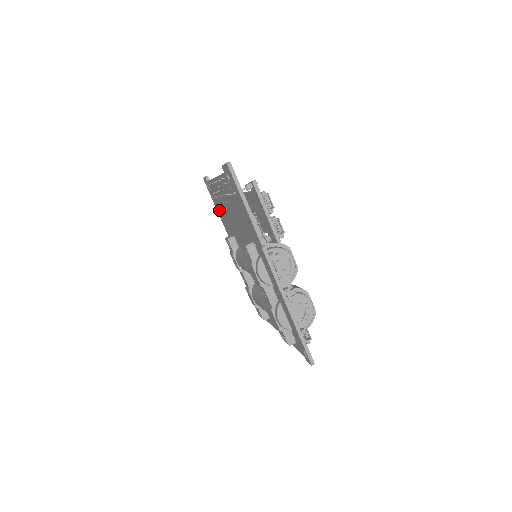
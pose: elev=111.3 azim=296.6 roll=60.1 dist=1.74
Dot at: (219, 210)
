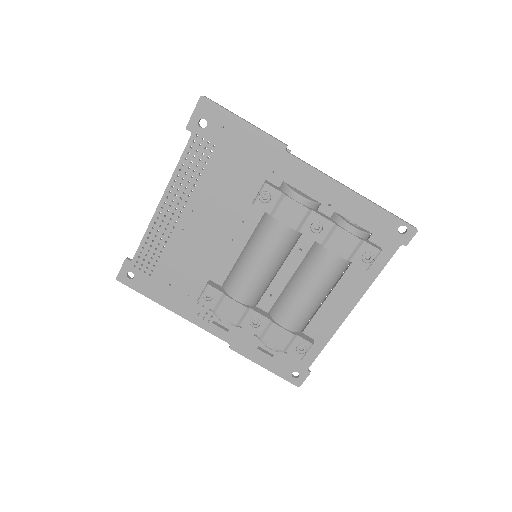
Dot at: (165, 285)
